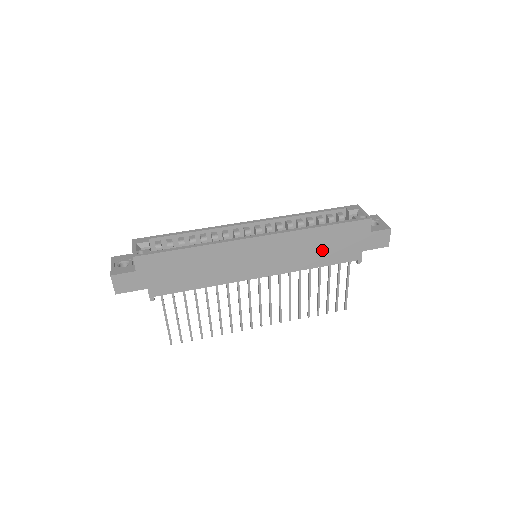
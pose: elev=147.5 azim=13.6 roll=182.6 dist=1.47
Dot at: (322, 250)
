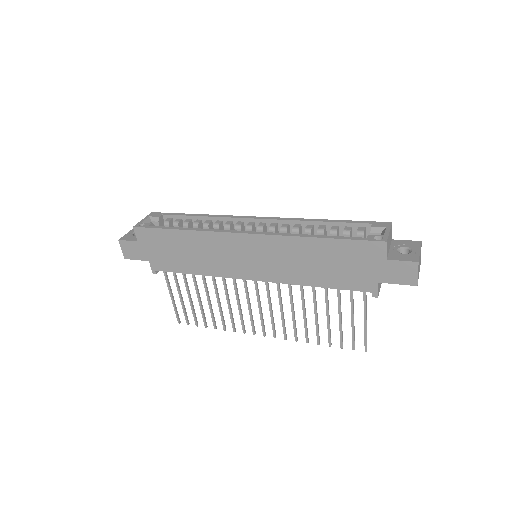
Dot at: (322, 267)
